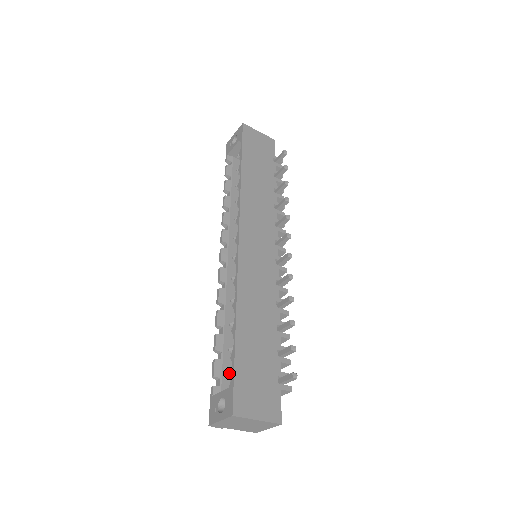
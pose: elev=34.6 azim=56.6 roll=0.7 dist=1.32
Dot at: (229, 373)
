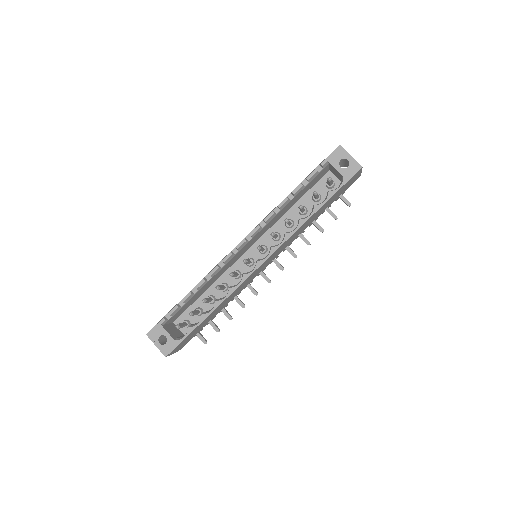
Dot at: (178, 313)
